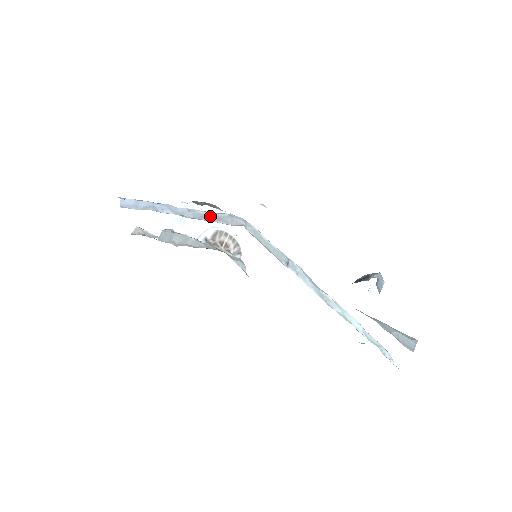
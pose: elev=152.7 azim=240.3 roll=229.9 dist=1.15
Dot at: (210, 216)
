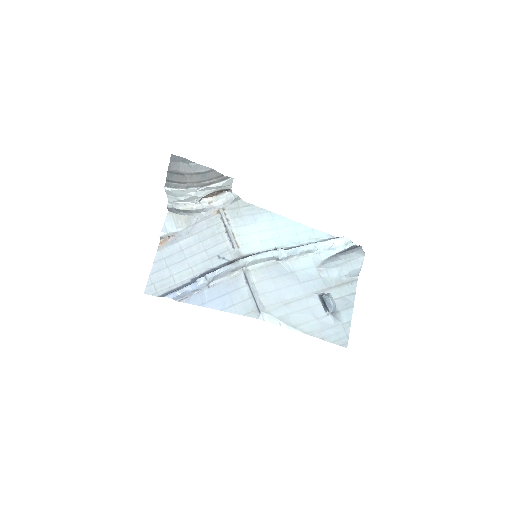
Dot at: (222, 274)
